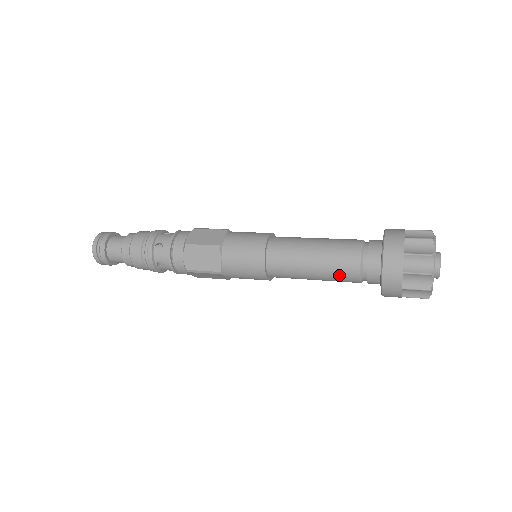
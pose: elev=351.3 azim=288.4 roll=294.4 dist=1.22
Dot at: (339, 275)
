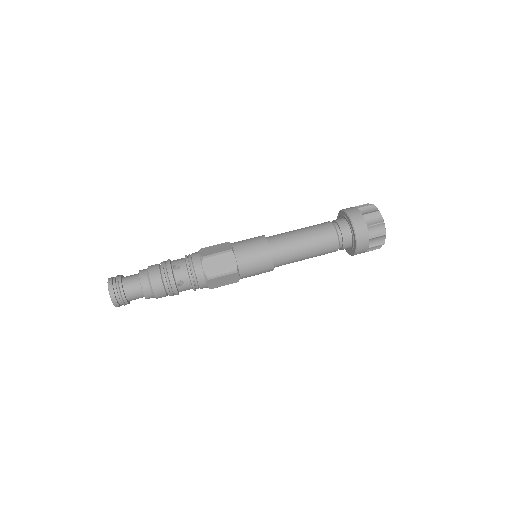
Dot at: occluded
